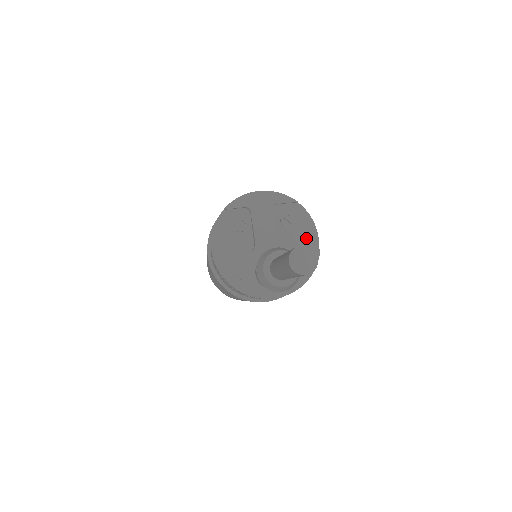
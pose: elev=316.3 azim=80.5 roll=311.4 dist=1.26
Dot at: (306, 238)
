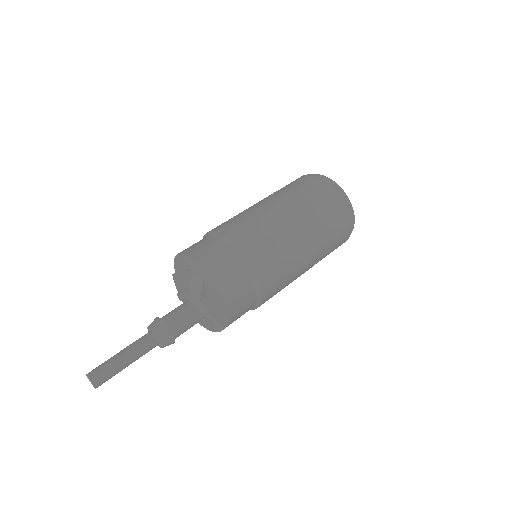
Dot at: (222, 312)
